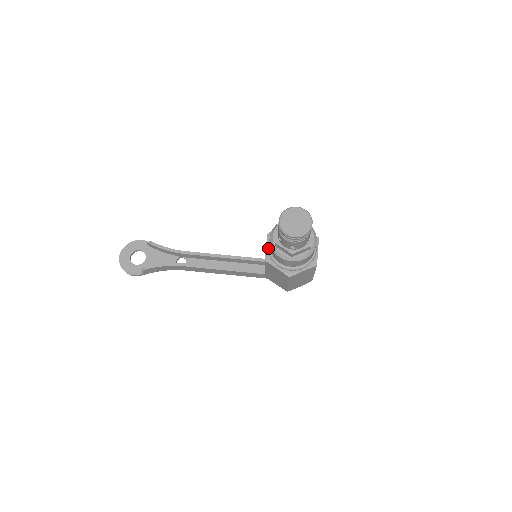
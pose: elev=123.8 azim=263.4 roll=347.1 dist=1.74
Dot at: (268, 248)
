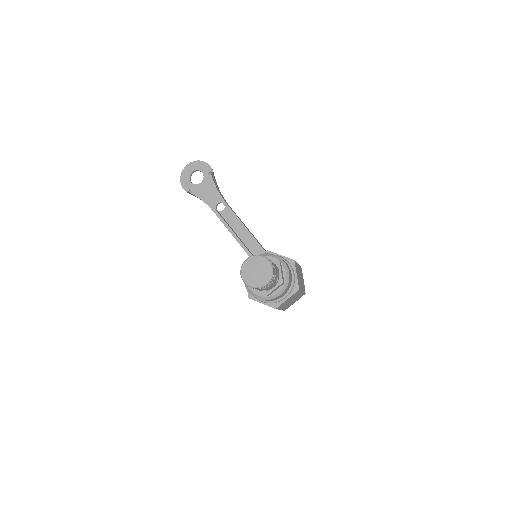
Dot at: occluded
